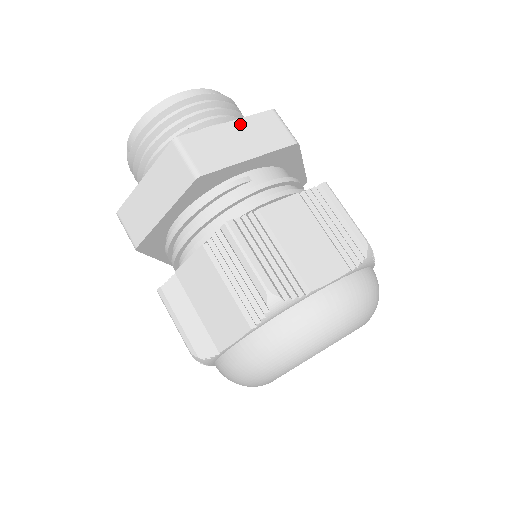
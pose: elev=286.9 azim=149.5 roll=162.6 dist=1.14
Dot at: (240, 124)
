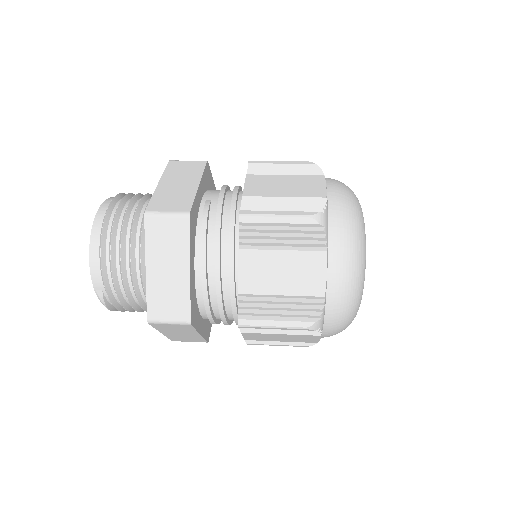
Dot at: (166, 179)
